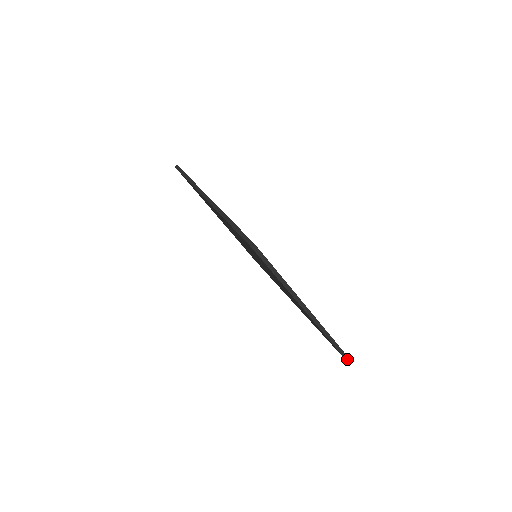
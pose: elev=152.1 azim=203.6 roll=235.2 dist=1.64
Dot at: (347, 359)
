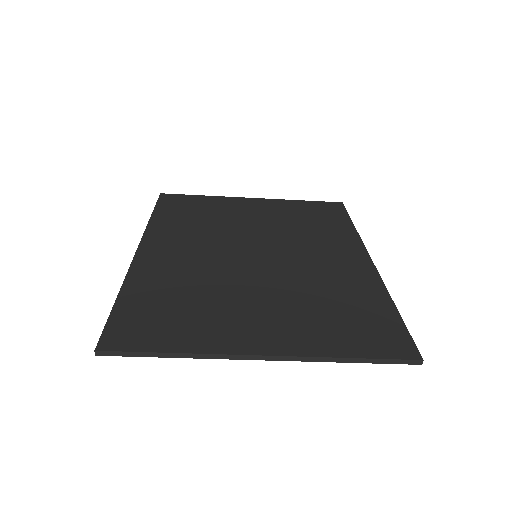
Dot at: (412, 362)
